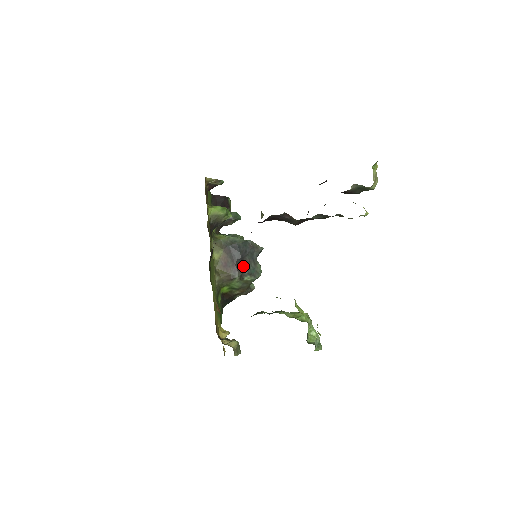
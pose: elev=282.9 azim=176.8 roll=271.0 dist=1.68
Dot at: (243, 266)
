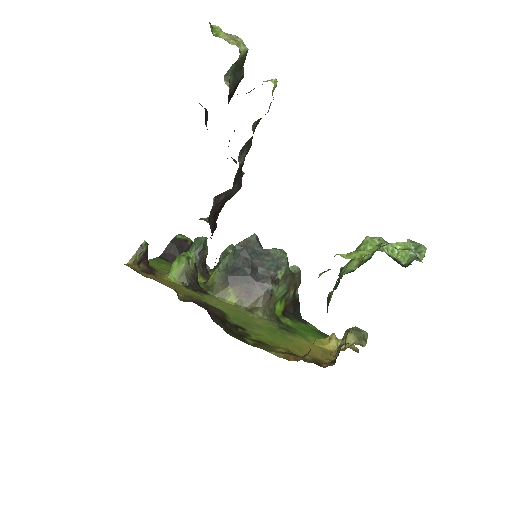
Dot at: (262, 272)
